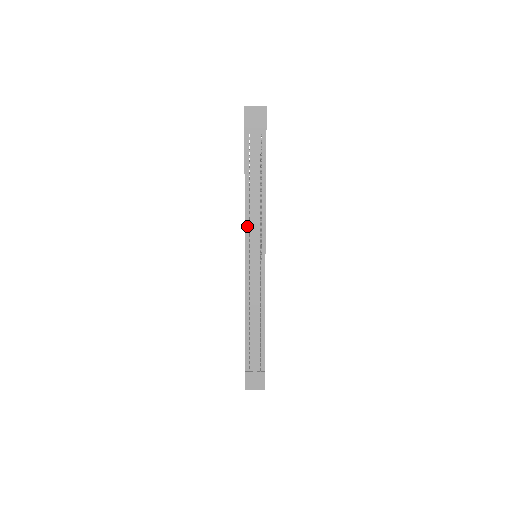
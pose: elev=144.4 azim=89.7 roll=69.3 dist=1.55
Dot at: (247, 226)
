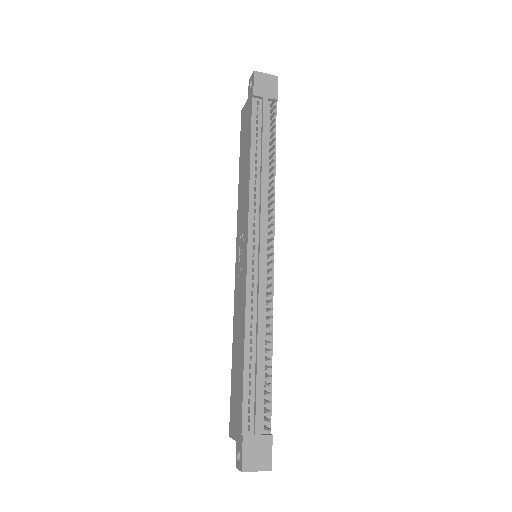
Dot at: (252, 206)
